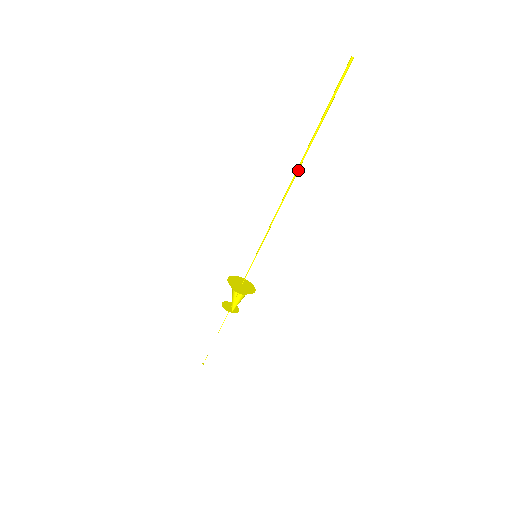
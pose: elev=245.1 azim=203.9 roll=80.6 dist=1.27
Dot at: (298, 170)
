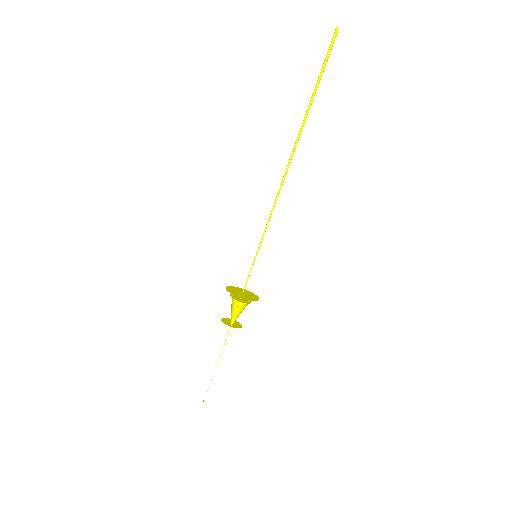
Dot at: occluded
